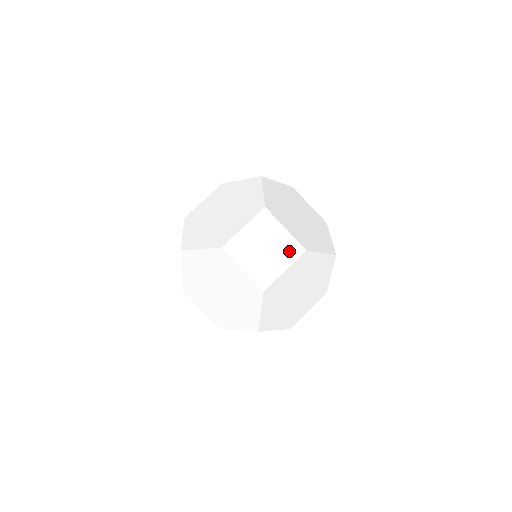
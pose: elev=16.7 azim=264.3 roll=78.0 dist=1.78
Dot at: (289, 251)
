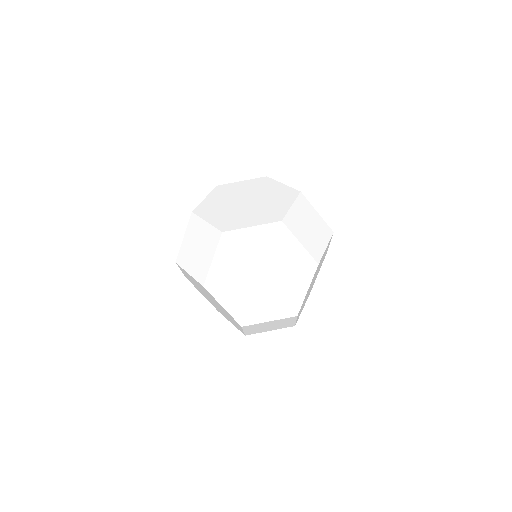
Dot at: (324, 231)
